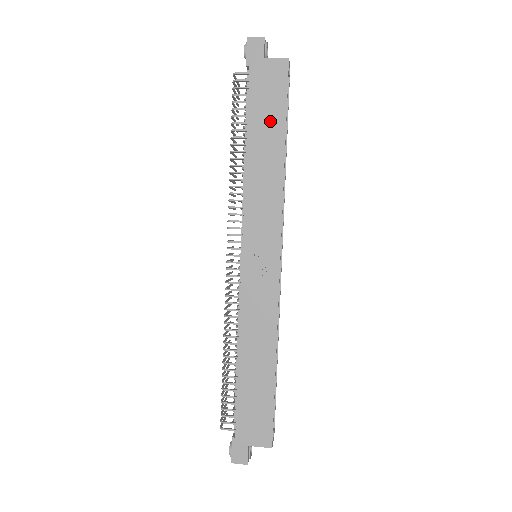
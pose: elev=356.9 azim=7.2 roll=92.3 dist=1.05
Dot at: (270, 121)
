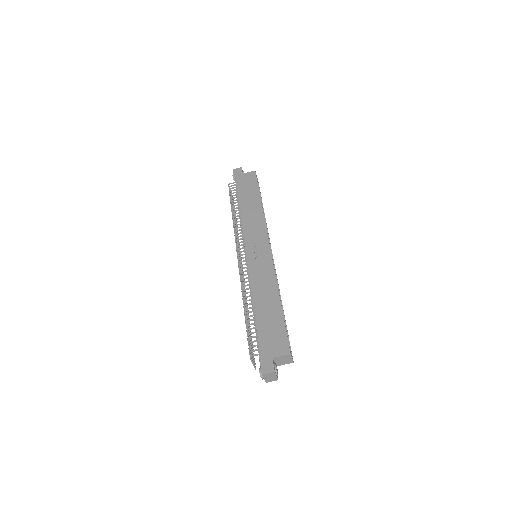
Dot at: (251, 193)
